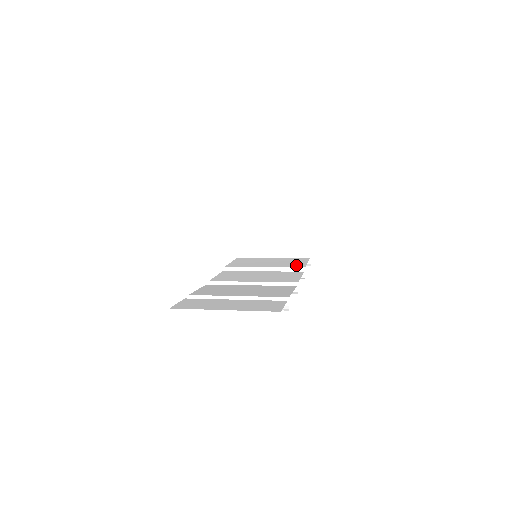
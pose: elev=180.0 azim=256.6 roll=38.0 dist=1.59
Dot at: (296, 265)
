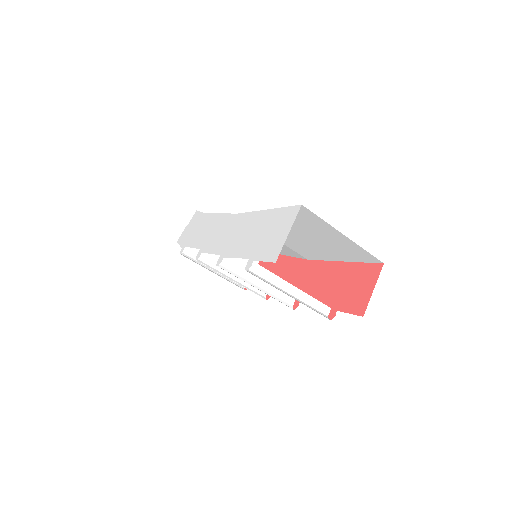
Dot at: occluded
